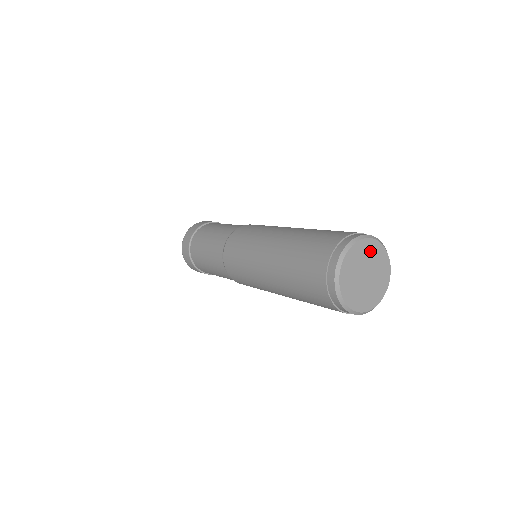
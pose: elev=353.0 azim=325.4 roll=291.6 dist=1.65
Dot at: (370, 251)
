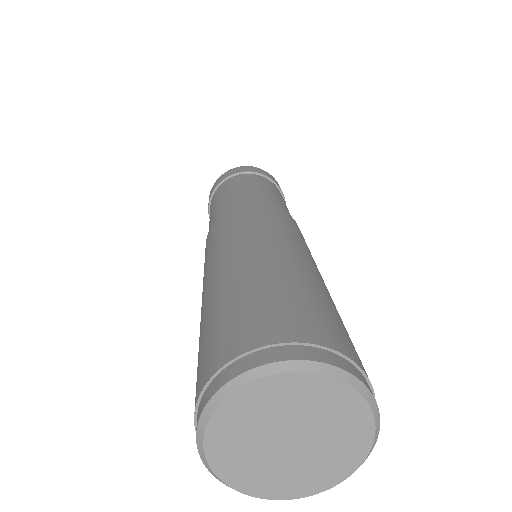
Dot at: (344, 421)
